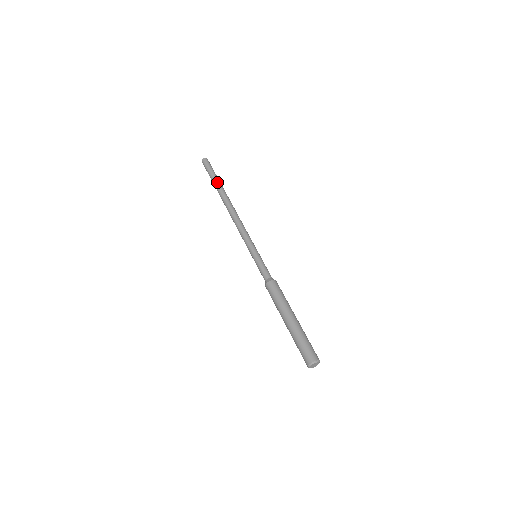
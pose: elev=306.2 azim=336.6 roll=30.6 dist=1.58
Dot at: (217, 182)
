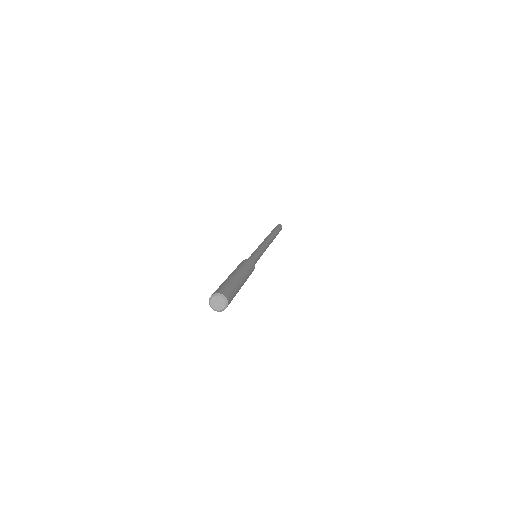
Dot at: occluded
